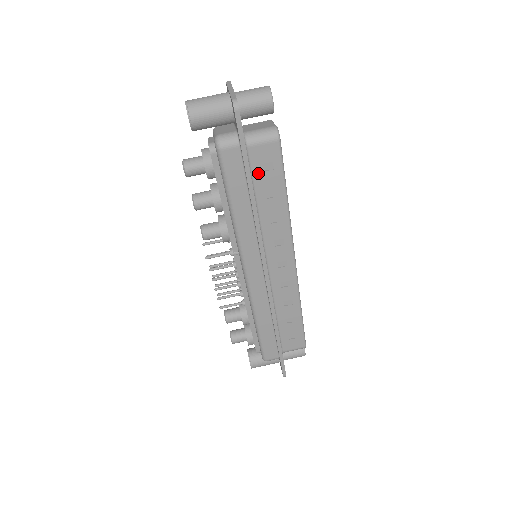
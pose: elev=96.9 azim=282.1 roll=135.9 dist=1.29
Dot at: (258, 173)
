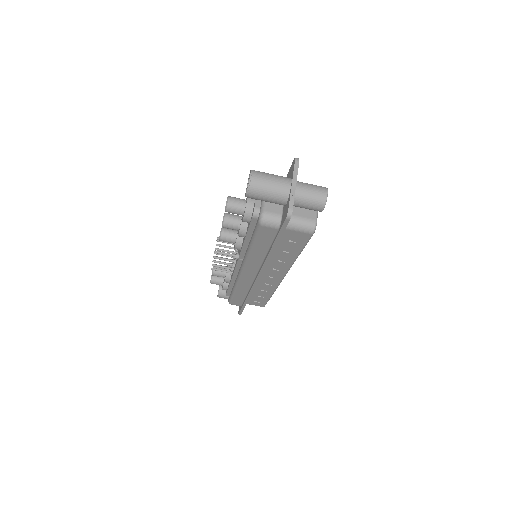
Dot at: (284, 240)
